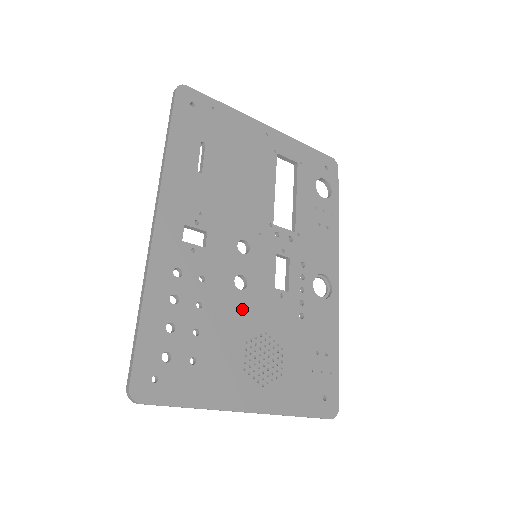
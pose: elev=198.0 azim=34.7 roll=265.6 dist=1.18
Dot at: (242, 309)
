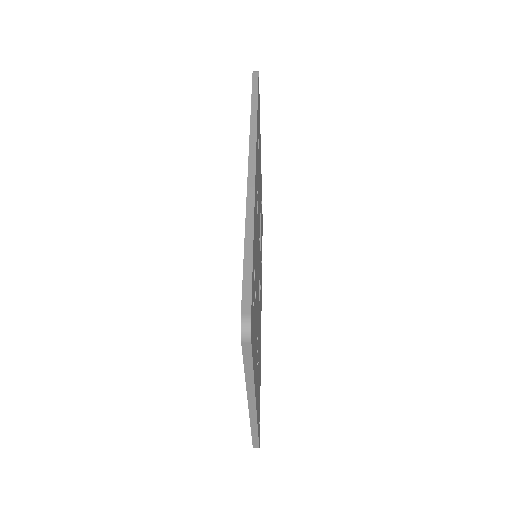
Dot at: occluded
